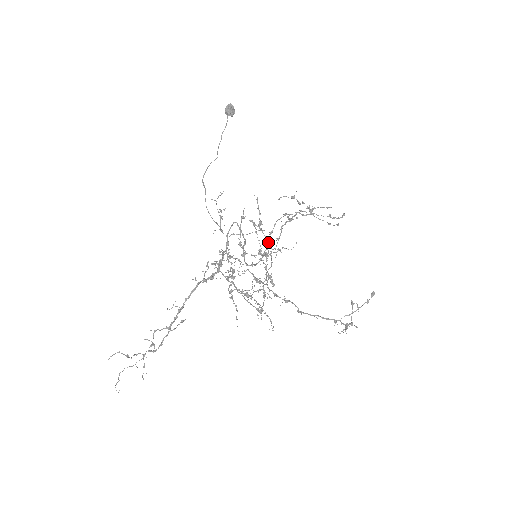
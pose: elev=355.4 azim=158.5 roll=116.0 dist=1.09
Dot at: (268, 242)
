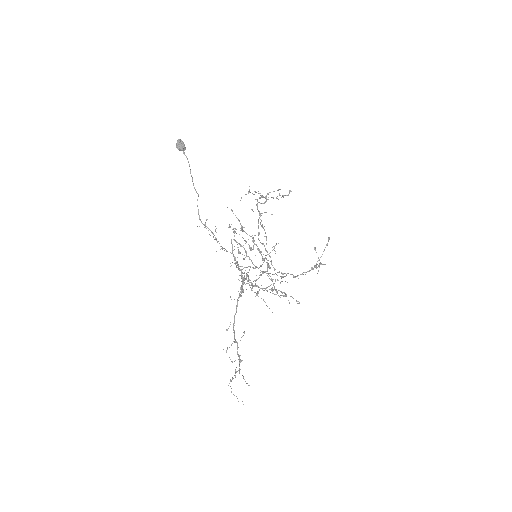
Dot at: (253, 239)
